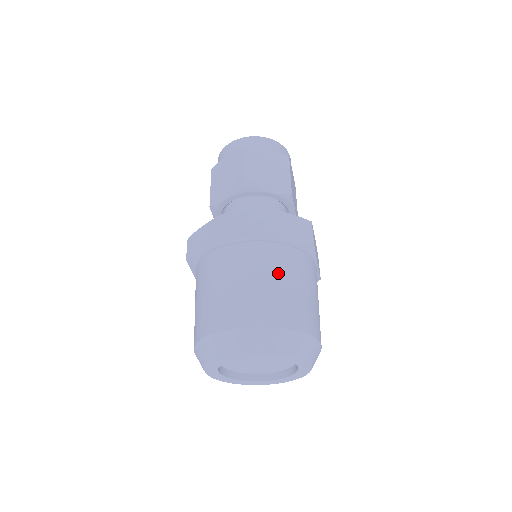
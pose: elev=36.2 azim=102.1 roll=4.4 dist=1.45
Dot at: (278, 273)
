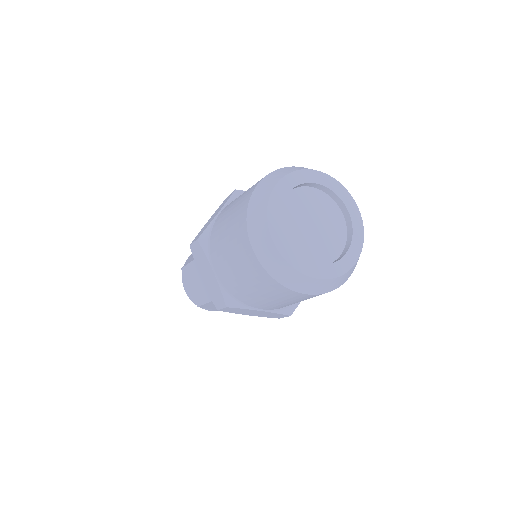
Dot at: occluded
